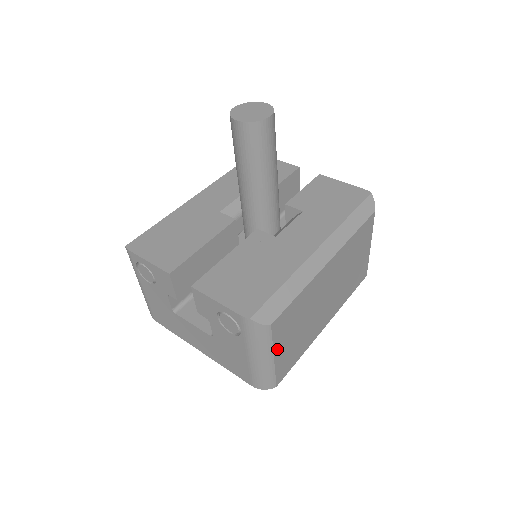
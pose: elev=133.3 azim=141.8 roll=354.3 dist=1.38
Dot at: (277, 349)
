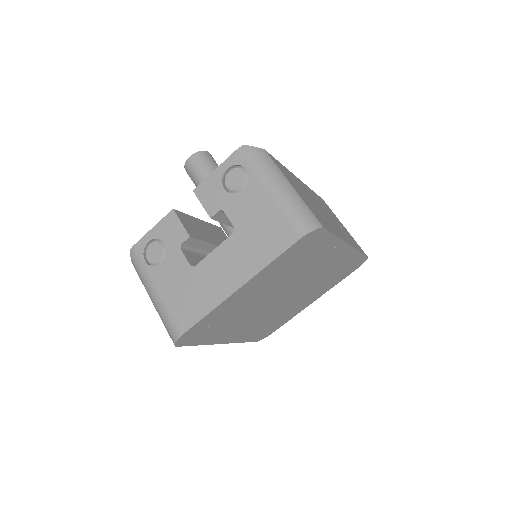
Dot at: (290, 183)
